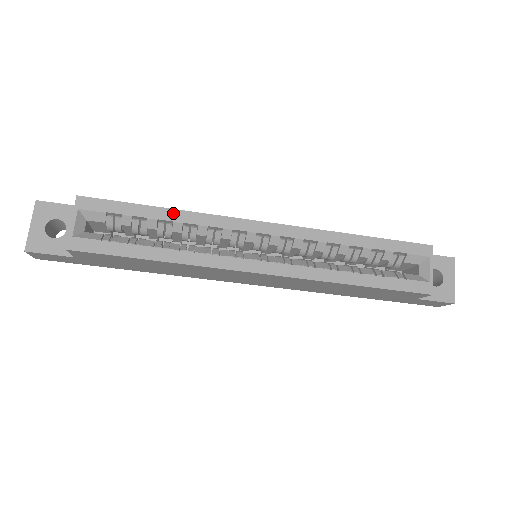
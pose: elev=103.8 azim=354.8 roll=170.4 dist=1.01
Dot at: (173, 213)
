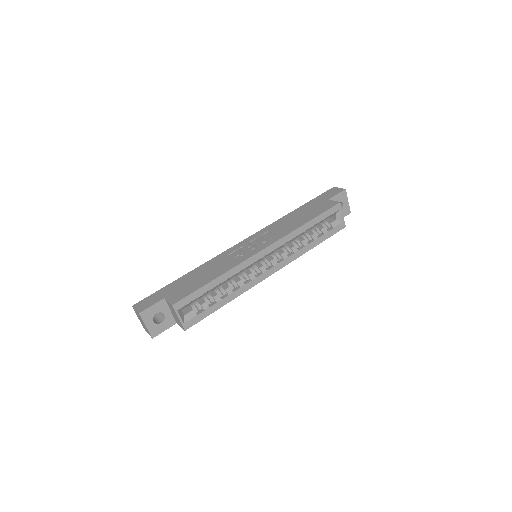
Dot at: (221, 278)
